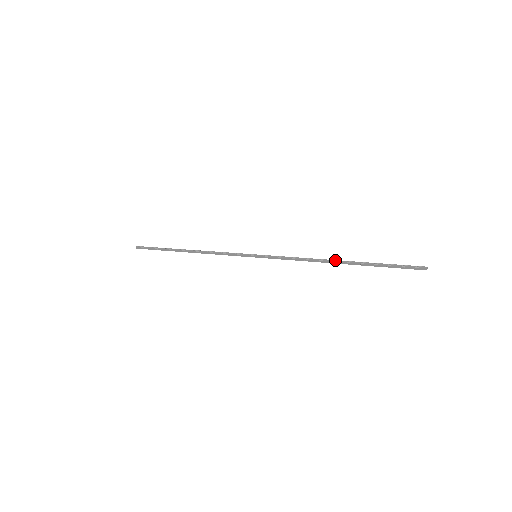
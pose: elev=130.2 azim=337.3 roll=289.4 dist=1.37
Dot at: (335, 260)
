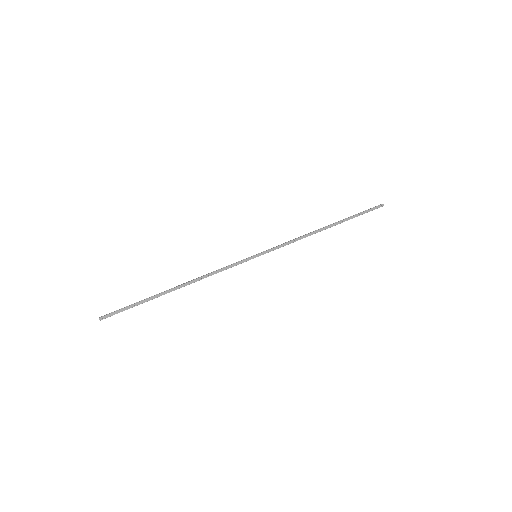
Dot at: (323, 227)
